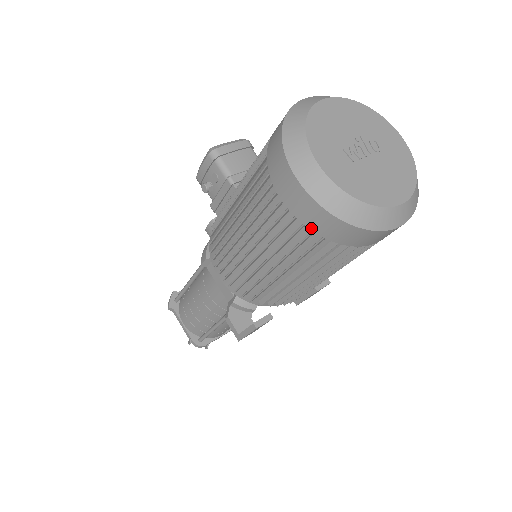
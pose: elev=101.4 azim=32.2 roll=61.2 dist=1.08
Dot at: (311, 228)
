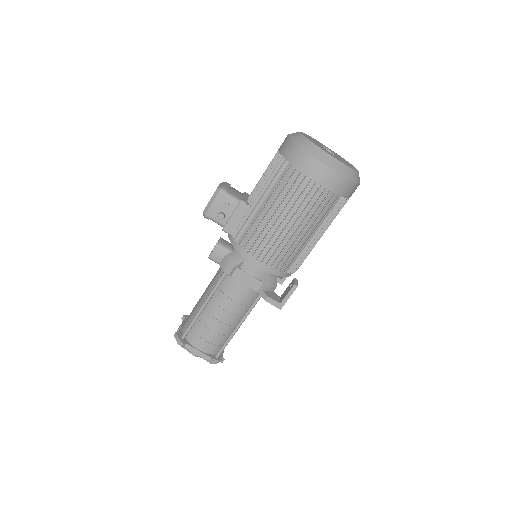
Dot at: (335, 192)
